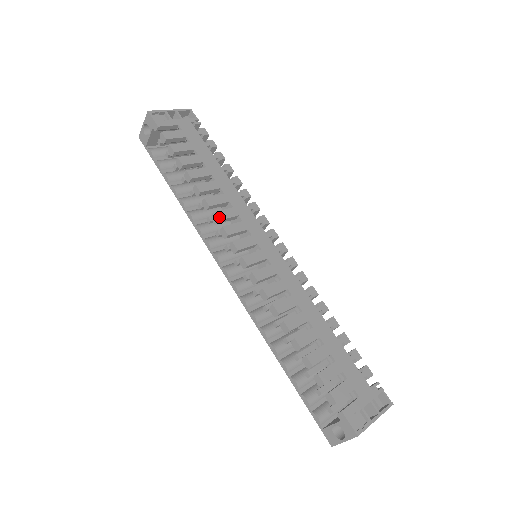
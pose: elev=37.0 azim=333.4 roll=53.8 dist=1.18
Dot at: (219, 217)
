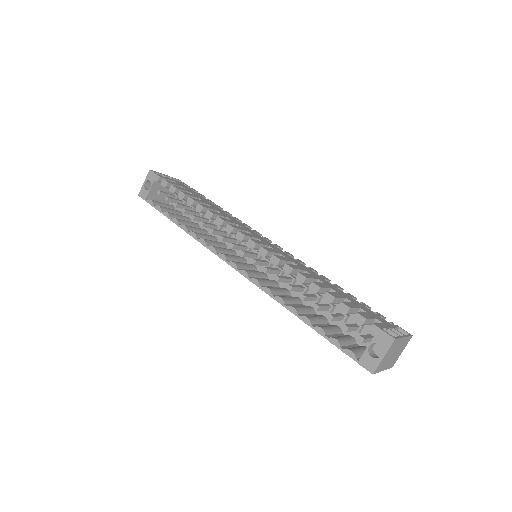
Dot at: (223, 219)
